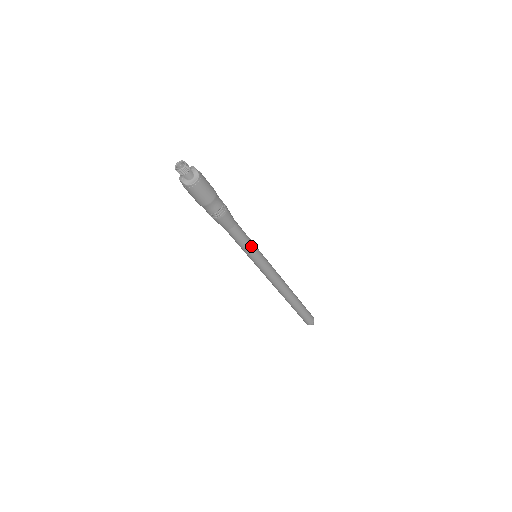
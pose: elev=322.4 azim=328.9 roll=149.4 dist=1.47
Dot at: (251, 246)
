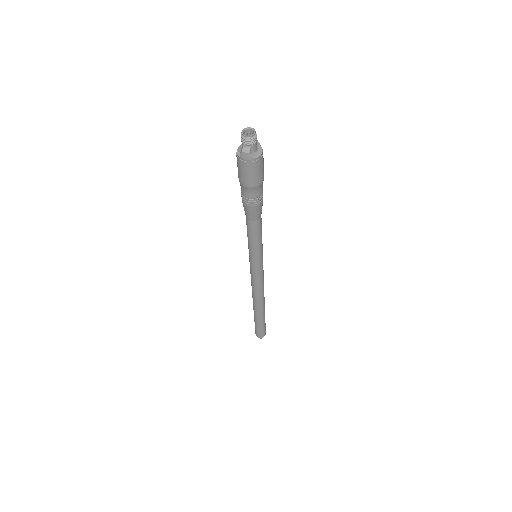
Dot at: occluded
